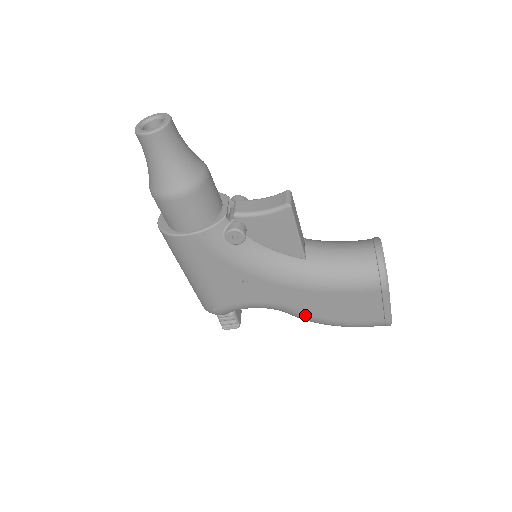
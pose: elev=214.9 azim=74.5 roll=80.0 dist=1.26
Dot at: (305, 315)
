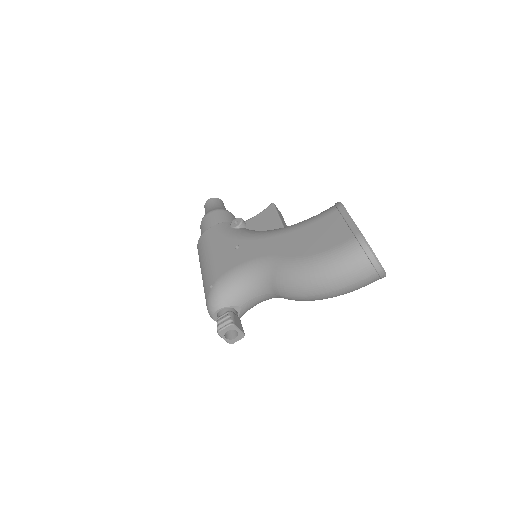
Dot at: (282, 261)
